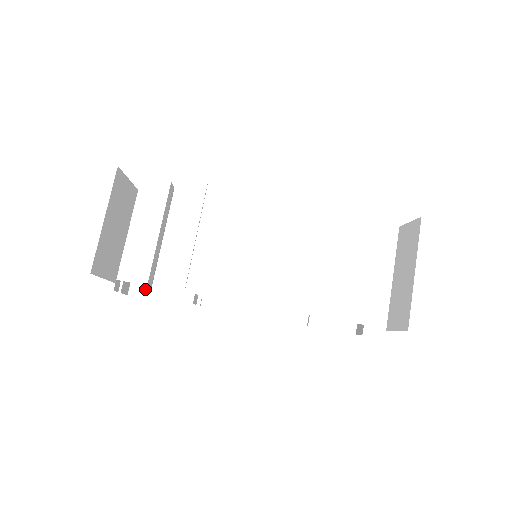
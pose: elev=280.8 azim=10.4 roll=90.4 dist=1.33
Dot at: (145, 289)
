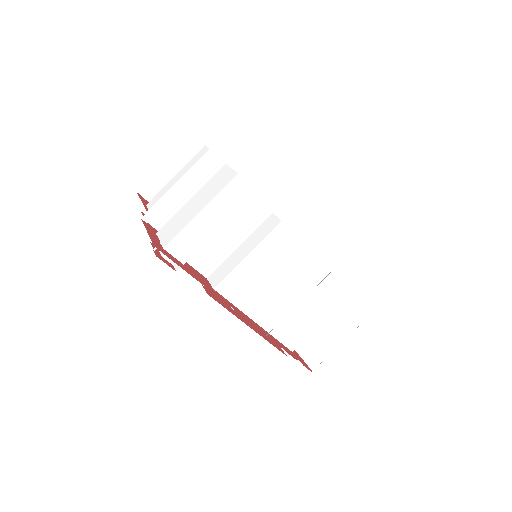
Dot at: occluded
